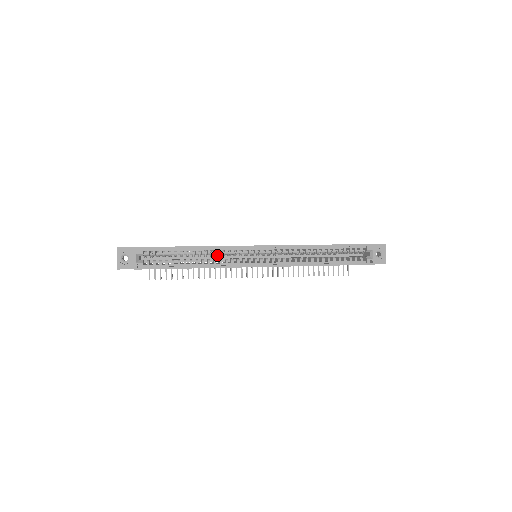
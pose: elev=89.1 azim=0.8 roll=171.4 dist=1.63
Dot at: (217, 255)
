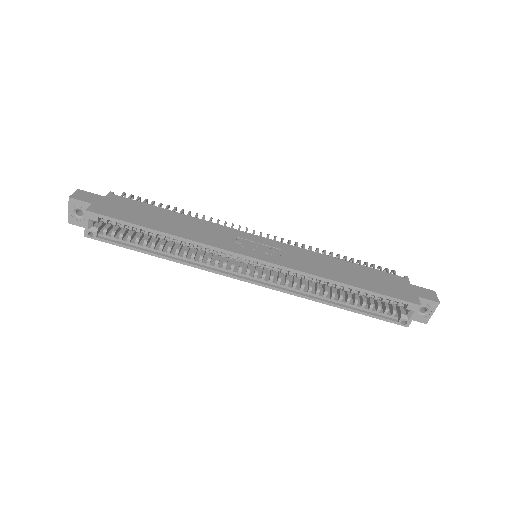
Dot at: occluded
